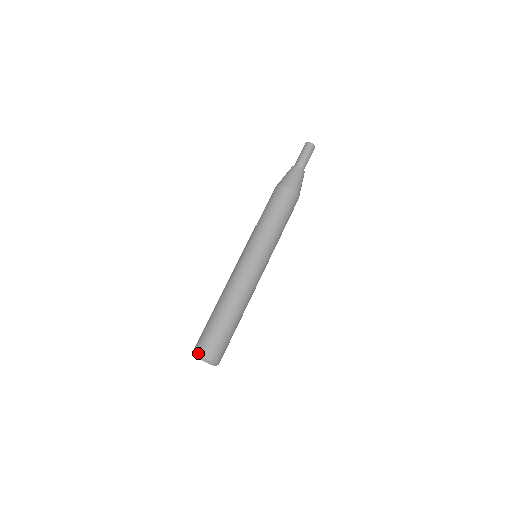
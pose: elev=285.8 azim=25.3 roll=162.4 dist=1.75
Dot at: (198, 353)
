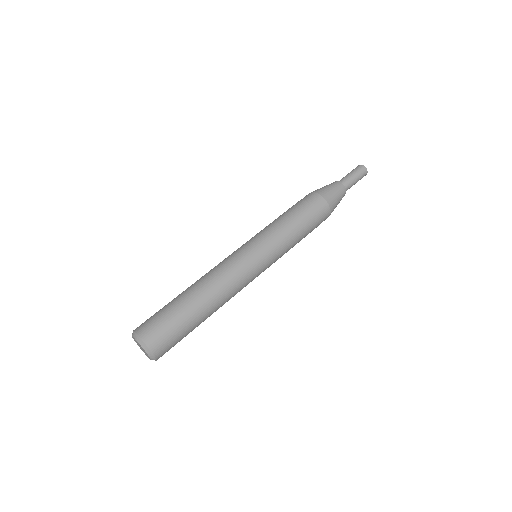
Dot at: (135, 329)
